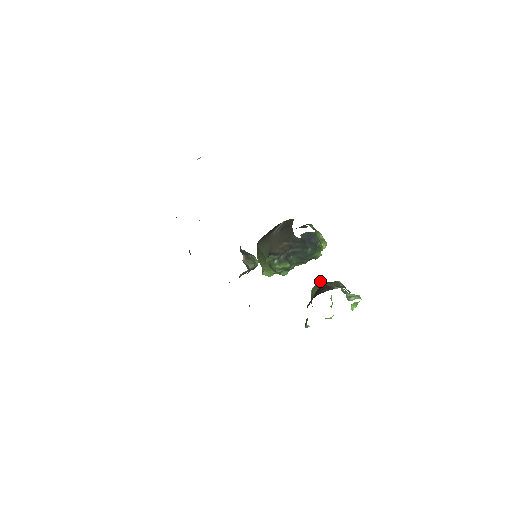
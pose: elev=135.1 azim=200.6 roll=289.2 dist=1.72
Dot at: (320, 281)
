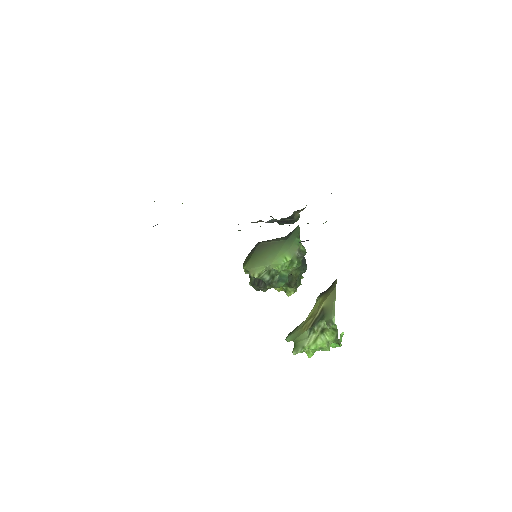
Dot at: occluded
